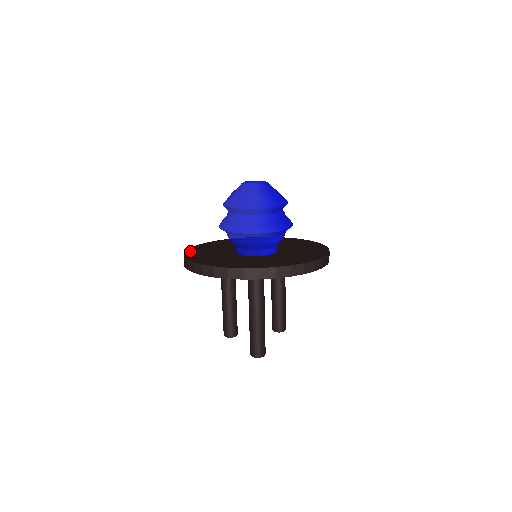
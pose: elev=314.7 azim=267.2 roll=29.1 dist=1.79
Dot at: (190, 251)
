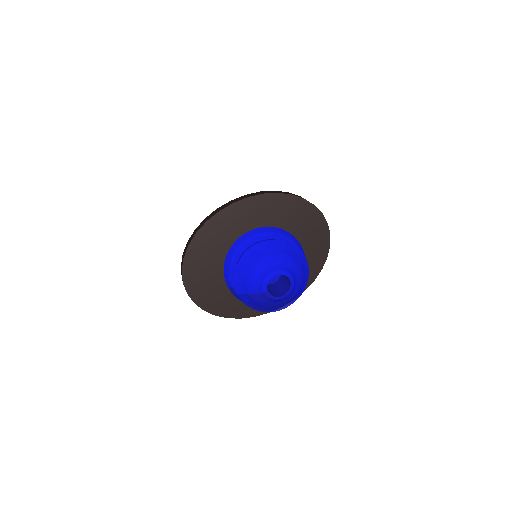
Dot at: (190, 286)
